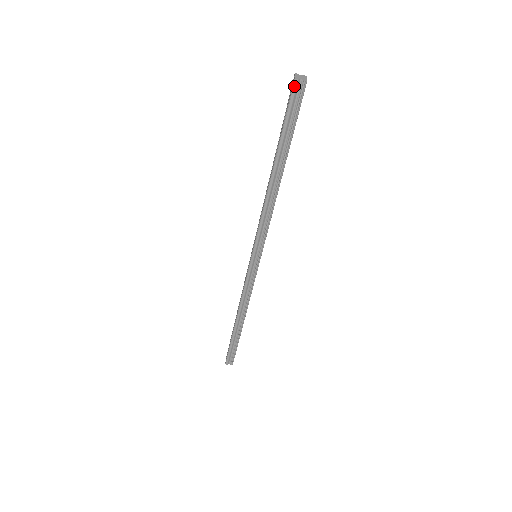
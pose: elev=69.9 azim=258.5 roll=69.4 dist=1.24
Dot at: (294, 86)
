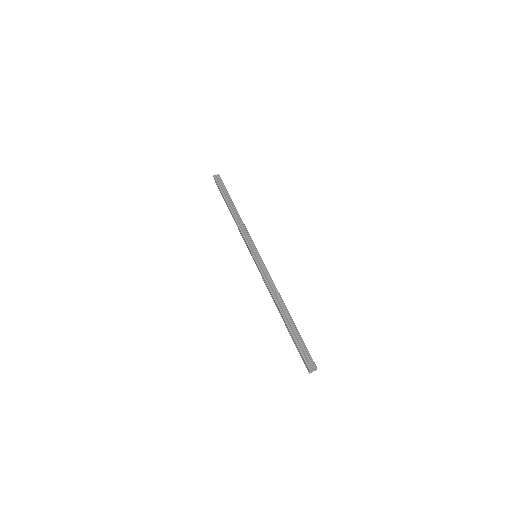
Dot at: (215, 177)
